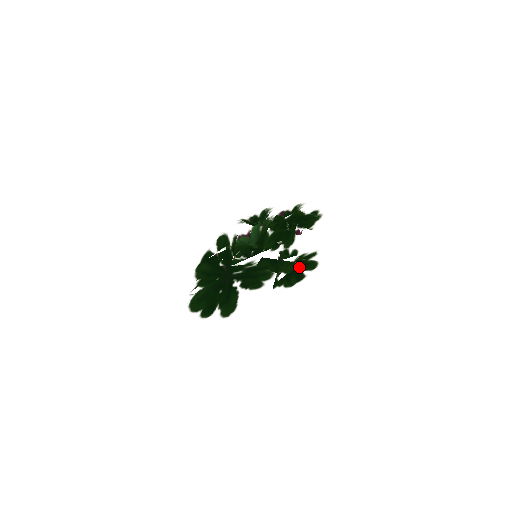
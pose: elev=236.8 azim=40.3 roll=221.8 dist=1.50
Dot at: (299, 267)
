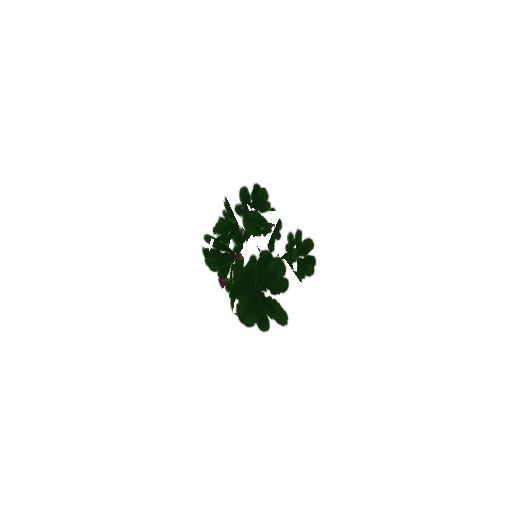
Dot at: occluded
